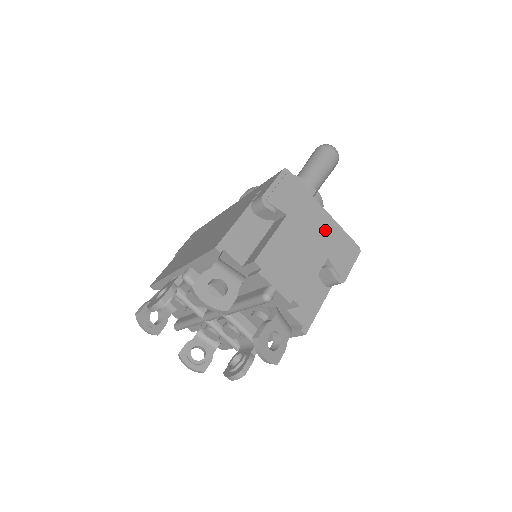
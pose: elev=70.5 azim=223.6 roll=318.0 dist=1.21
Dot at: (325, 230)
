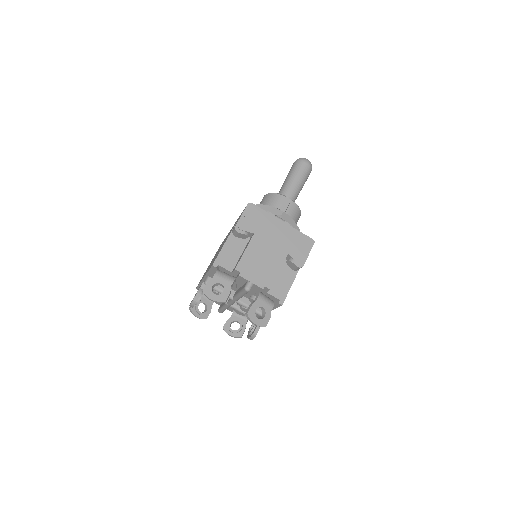
Dot at: (284, 235)
